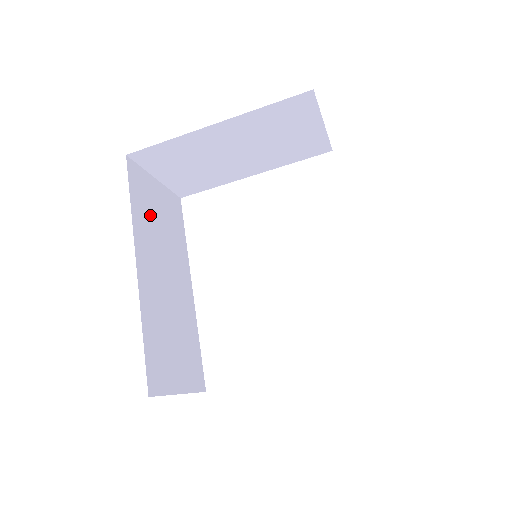
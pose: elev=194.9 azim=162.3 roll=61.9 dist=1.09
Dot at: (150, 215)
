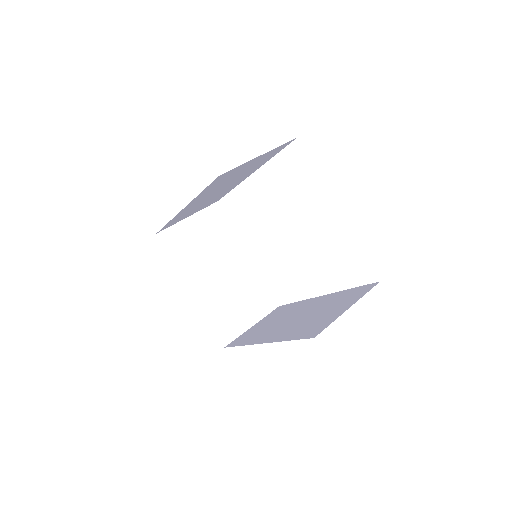
Dot at: (225, 180)
